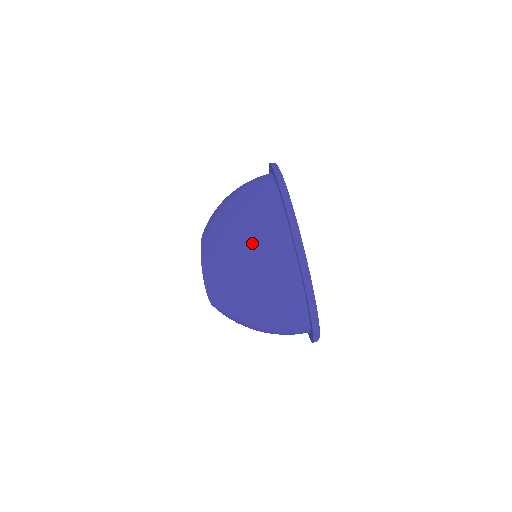
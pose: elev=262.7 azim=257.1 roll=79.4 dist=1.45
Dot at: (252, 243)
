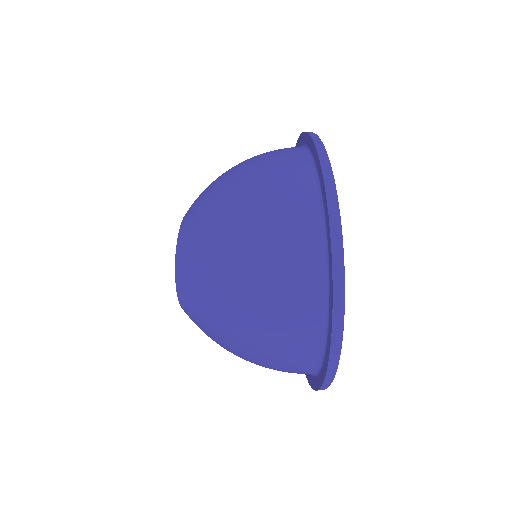
Dot at: (260, 211)
